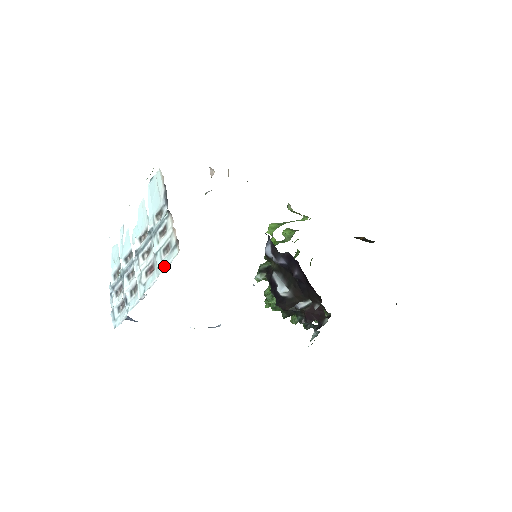
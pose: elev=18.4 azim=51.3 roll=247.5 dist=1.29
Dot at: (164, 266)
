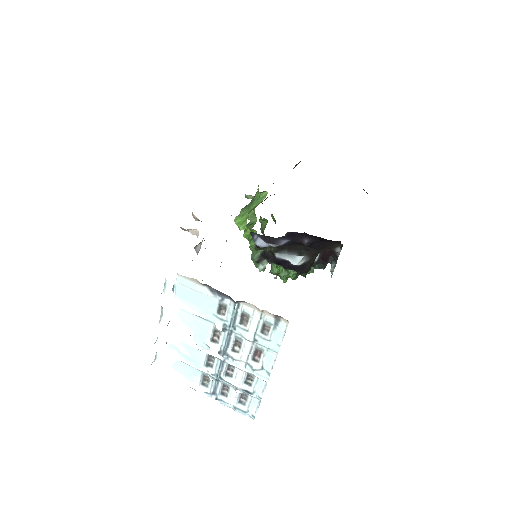
Dot at: (277, 343)
